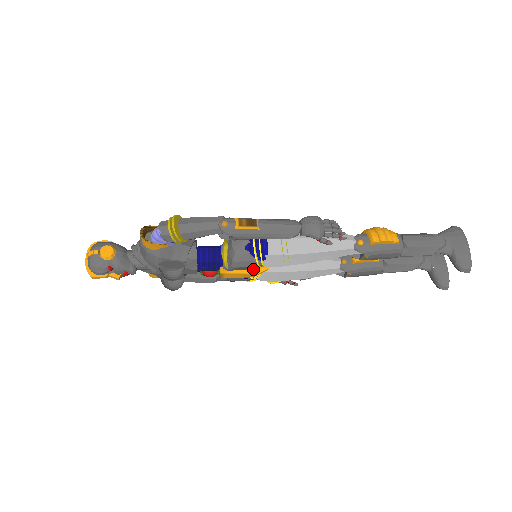
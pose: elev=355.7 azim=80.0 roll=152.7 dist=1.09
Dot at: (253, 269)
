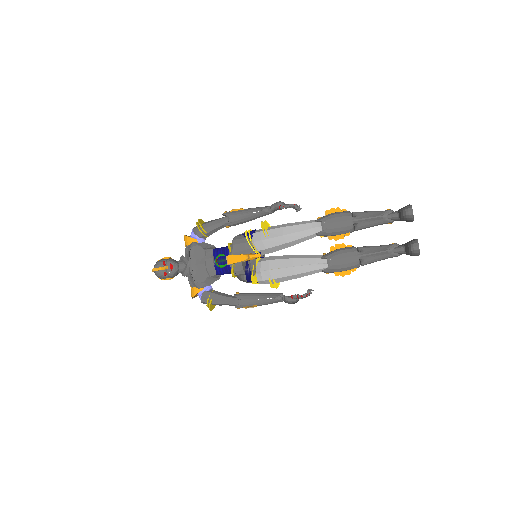
Dot at: (249, 254)
